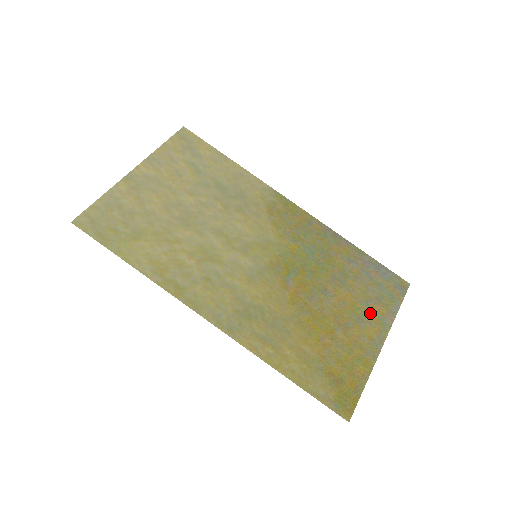
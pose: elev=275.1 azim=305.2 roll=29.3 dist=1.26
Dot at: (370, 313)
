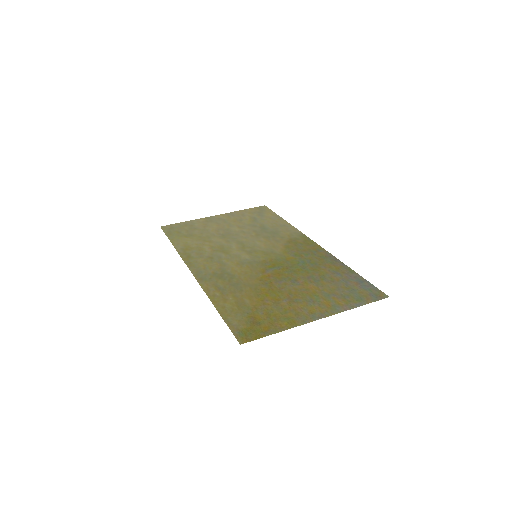
Dot at: (326, 300)
